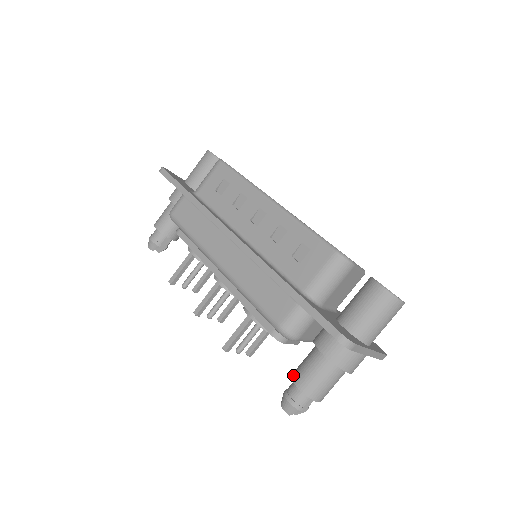
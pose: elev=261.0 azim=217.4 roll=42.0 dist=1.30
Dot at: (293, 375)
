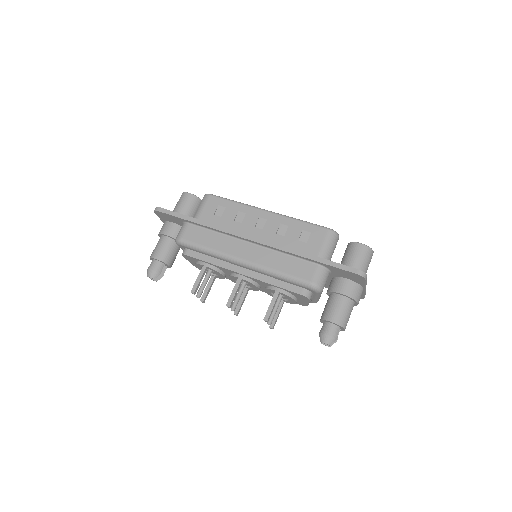
Dot at: (324, 317)
